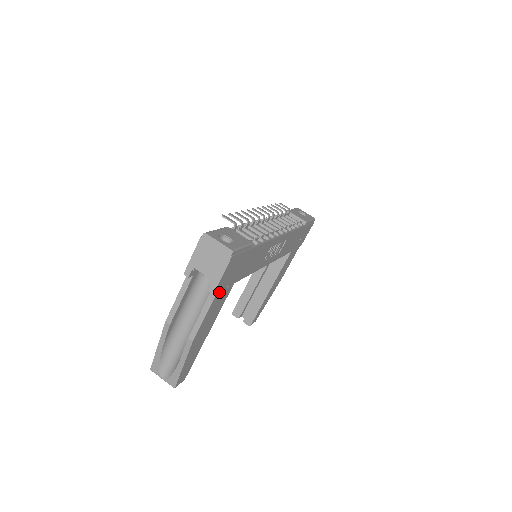
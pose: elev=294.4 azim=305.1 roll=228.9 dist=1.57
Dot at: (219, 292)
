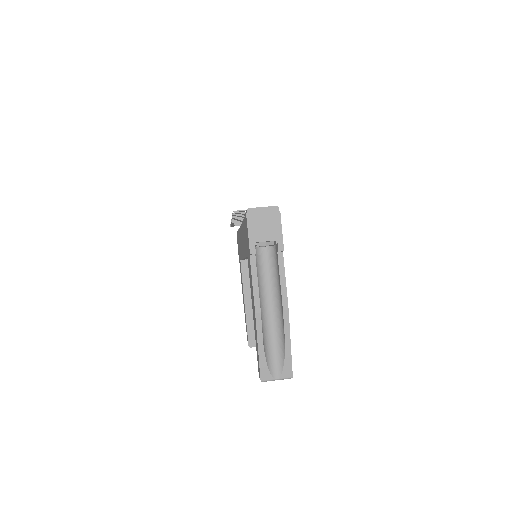
Dot at: (282, 254)
